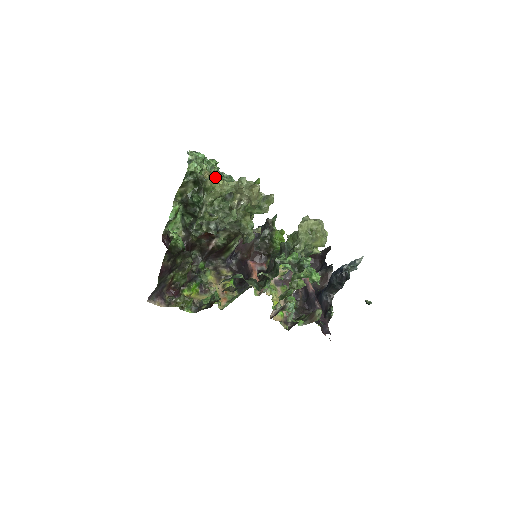
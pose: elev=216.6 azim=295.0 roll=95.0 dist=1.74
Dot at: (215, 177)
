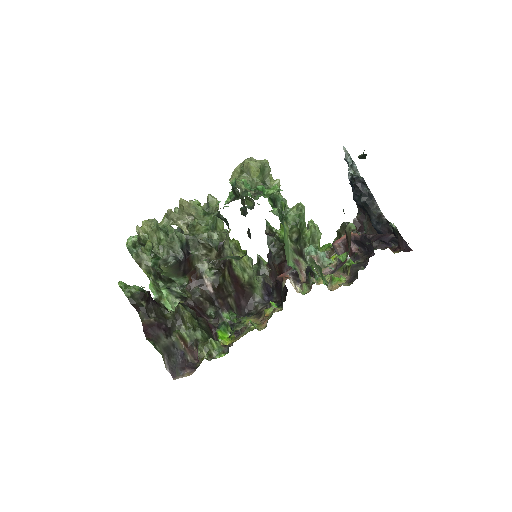
Dot at: occluded
